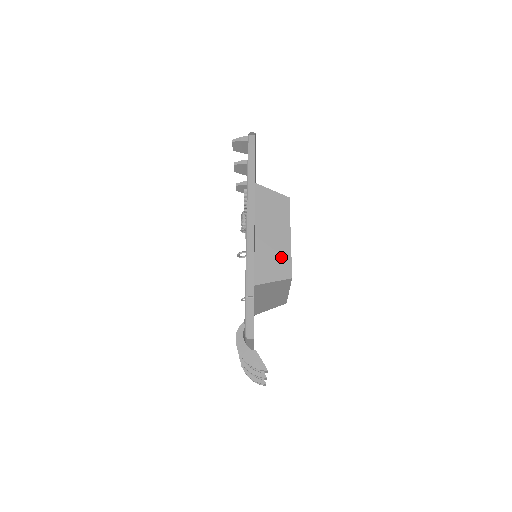
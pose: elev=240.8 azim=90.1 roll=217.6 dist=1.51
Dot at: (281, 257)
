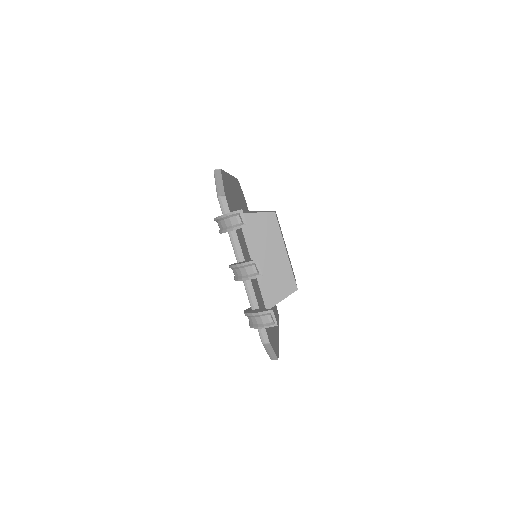
Dot at: occluded
